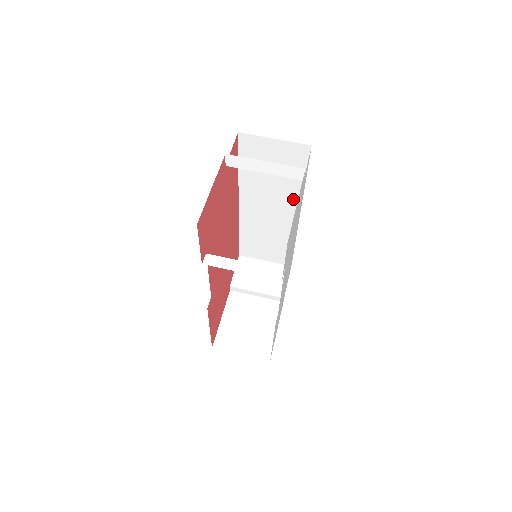
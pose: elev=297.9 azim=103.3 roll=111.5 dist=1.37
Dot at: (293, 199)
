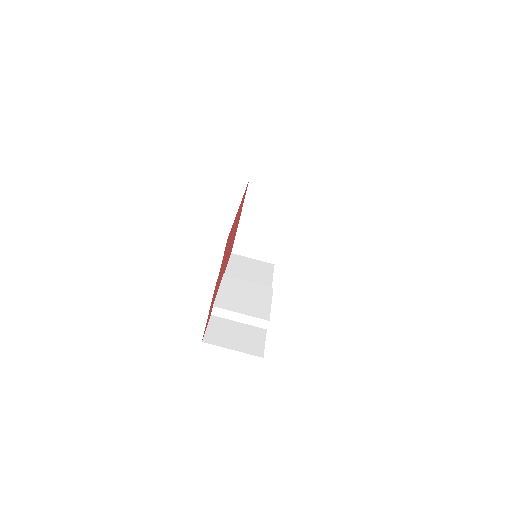
Dot at: occluded
